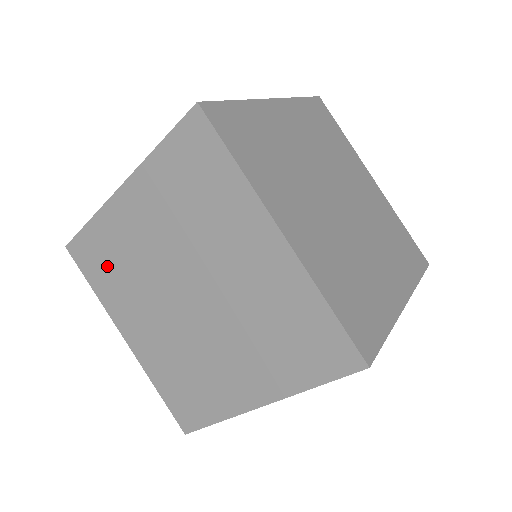
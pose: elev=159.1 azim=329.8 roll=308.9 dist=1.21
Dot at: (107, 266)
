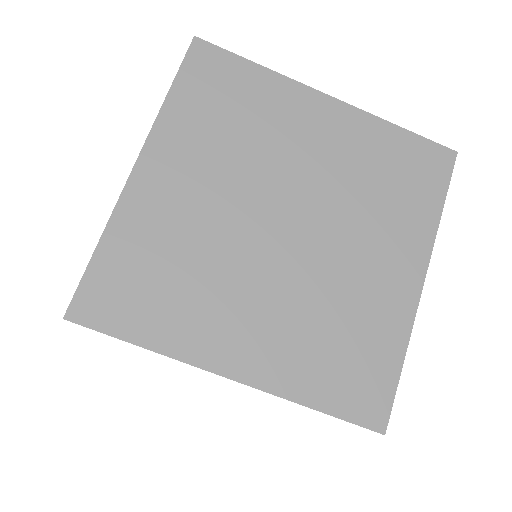
Dot at: (154, 285)
